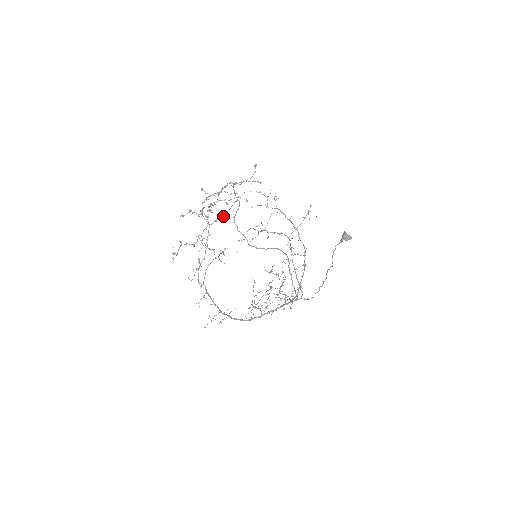
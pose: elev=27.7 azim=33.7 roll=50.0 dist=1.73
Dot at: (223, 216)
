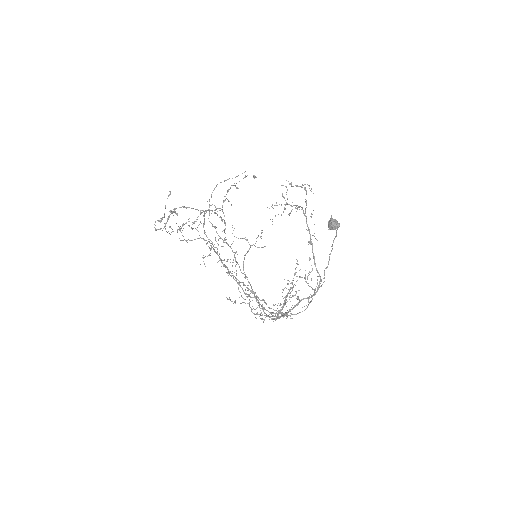
Dot at: (219, 217)
